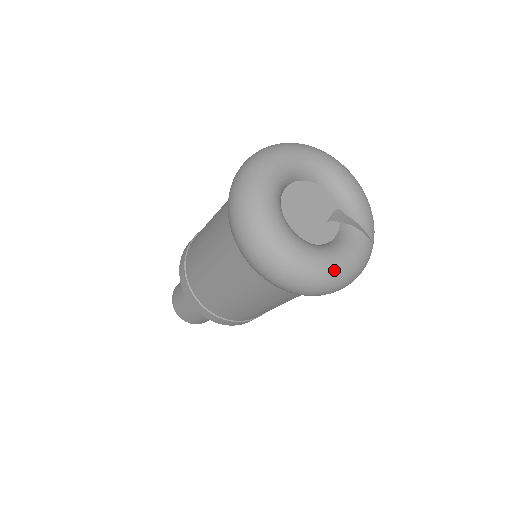
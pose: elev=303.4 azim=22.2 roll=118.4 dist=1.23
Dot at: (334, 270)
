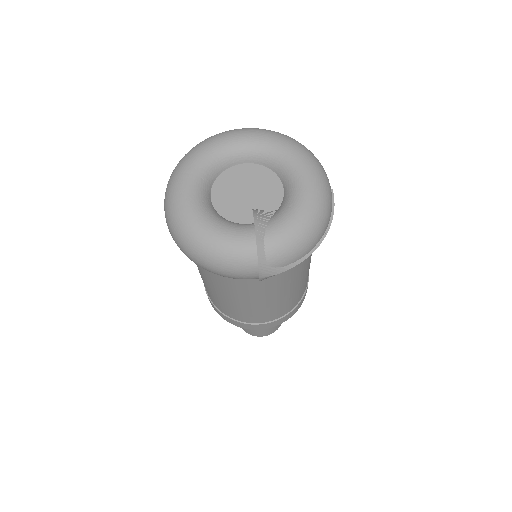
Dot at: (195, 230)
